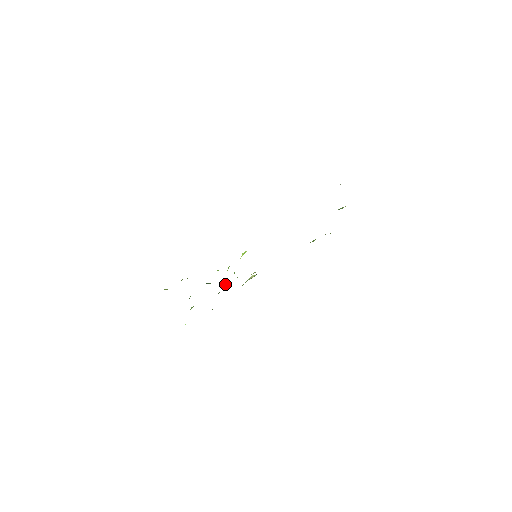
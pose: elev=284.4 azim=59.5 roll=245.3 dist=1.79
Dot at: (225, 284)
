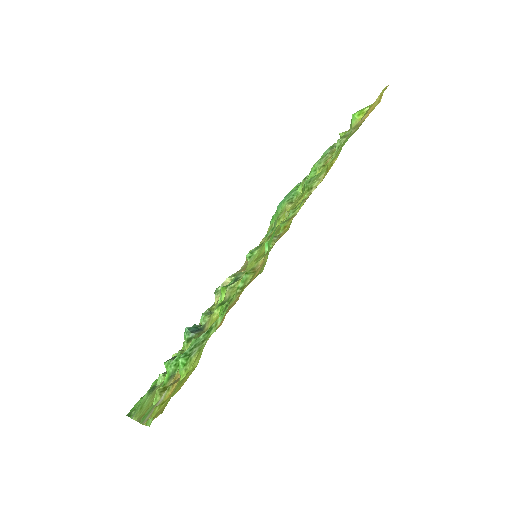
Dot at: (205, 314)
